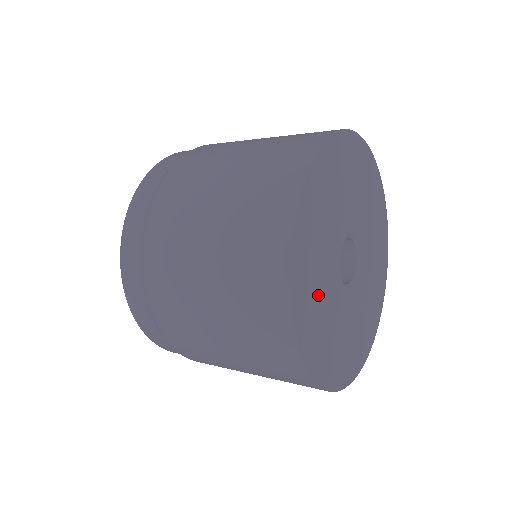
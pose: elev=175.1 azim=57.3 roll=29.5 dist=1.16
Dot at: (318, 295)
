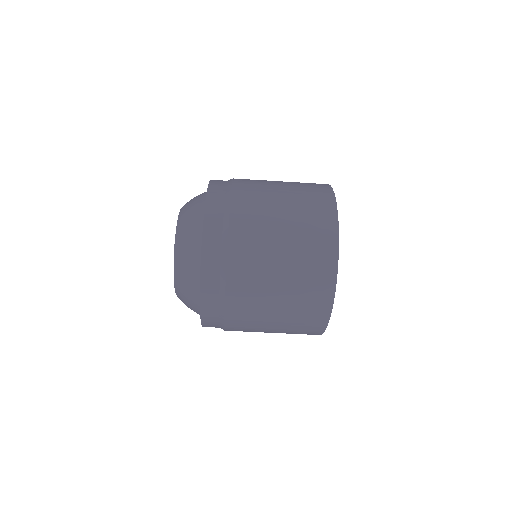
Dot at: occluded
